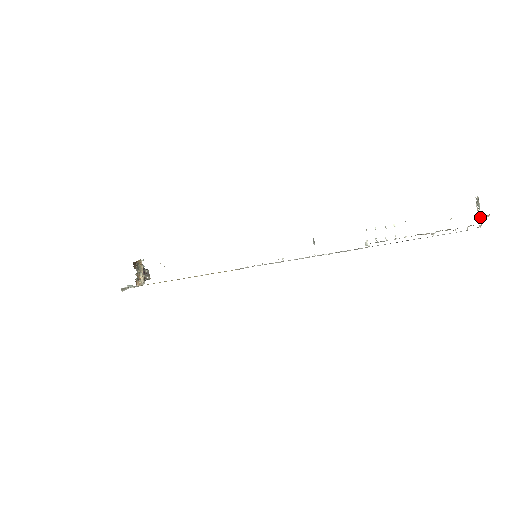
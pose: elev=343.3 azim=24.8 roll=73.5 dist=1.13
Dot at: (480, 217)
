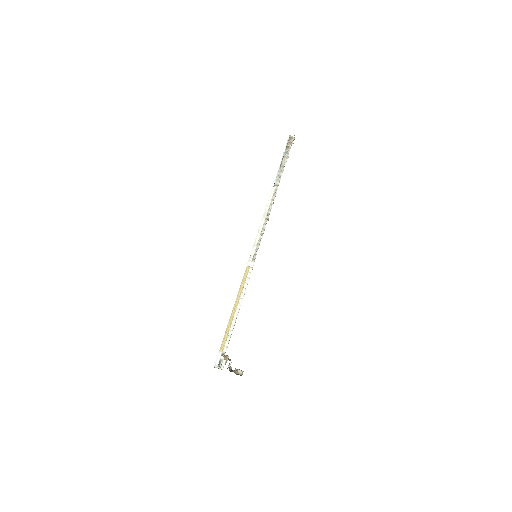
Dot at: occluded
